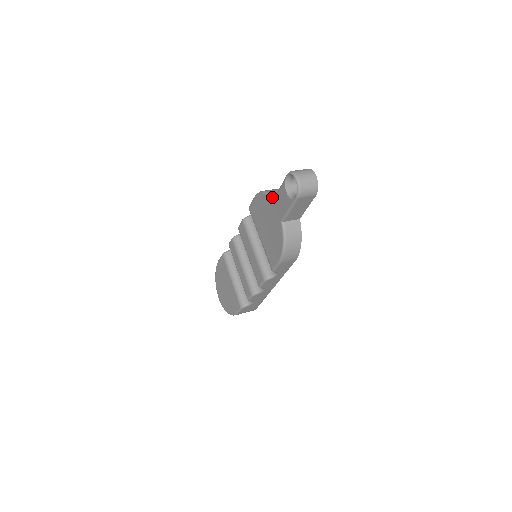
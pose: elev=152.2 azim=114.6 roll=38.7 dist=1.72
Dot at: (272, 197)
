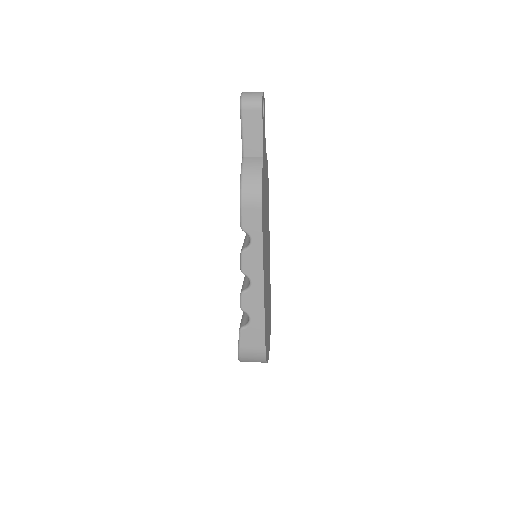
Dot at: occluded
